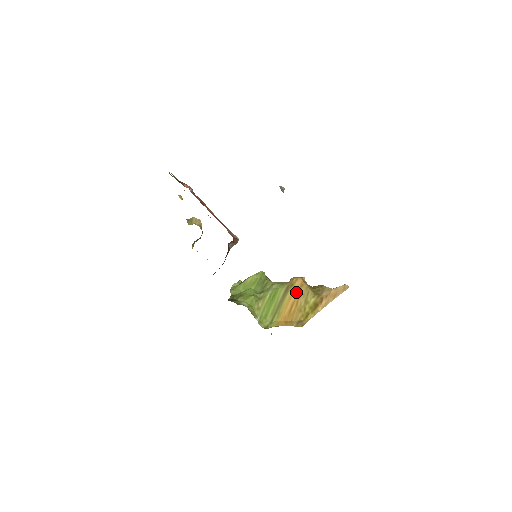
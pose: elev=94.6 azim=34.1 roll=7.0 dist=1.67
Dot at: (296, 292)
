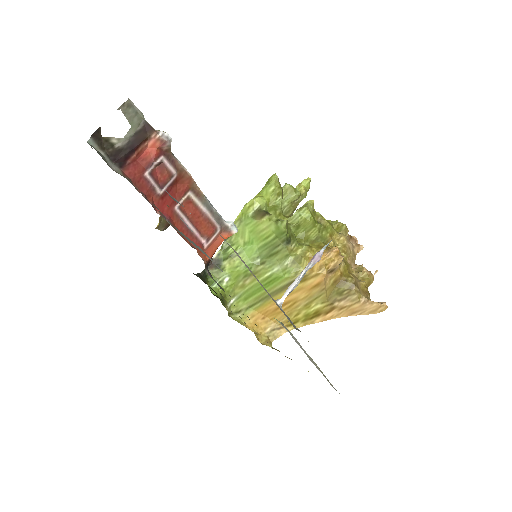
Dot at: (301, 292)
